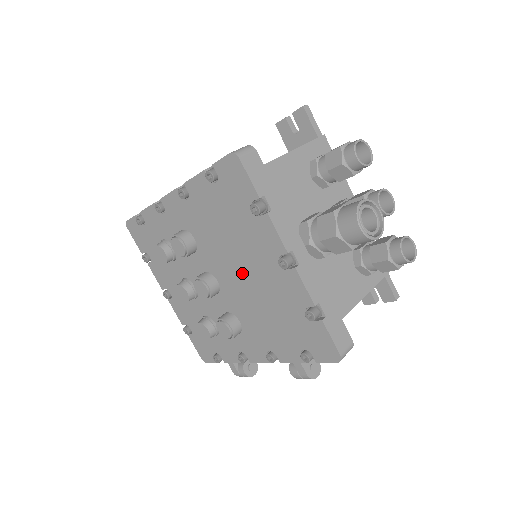
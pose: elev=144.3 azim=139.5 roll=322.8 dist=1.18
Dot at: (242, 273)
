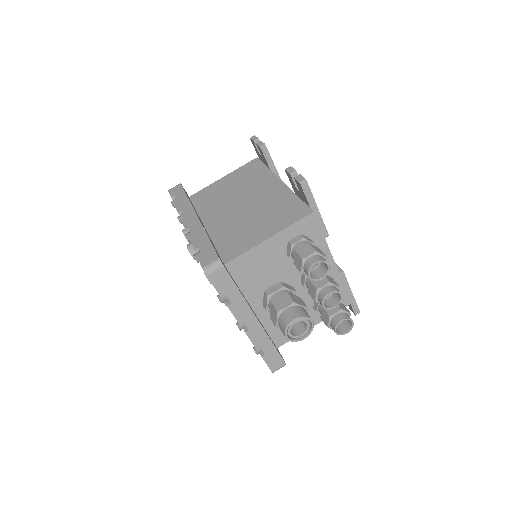
Dot at: occluded
